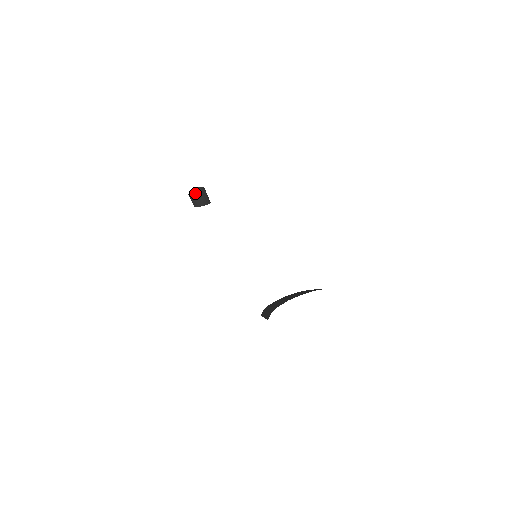
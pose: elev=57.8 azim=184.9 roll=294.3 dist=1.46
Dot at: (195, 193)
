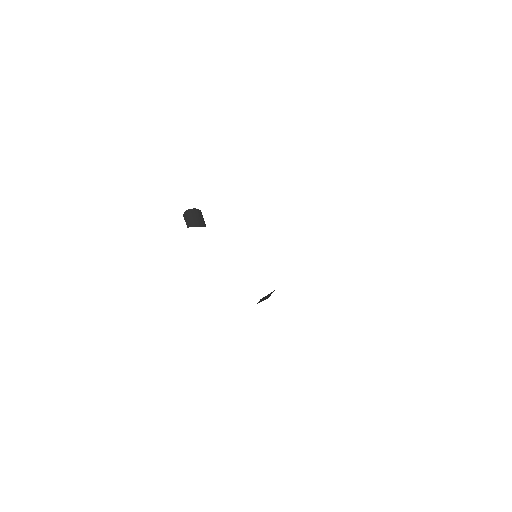
Dot at: (191, 213)
